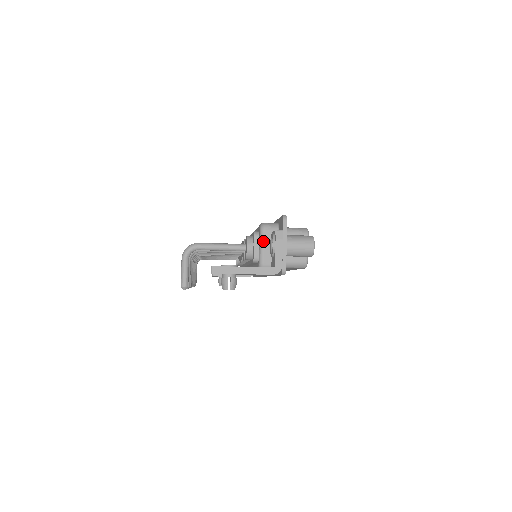
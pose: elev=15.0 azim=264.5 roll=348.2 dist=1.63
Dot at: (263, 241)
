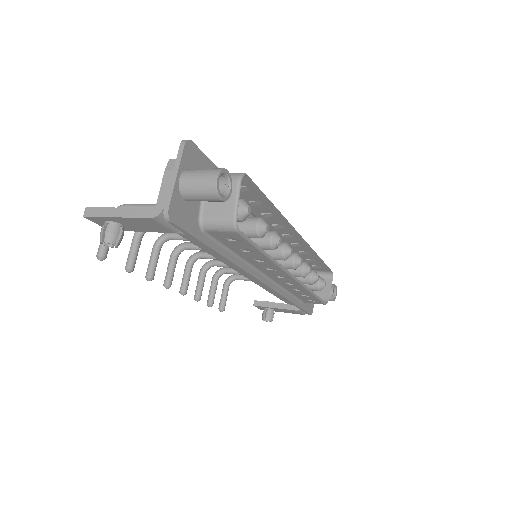
Dot at: occluded
